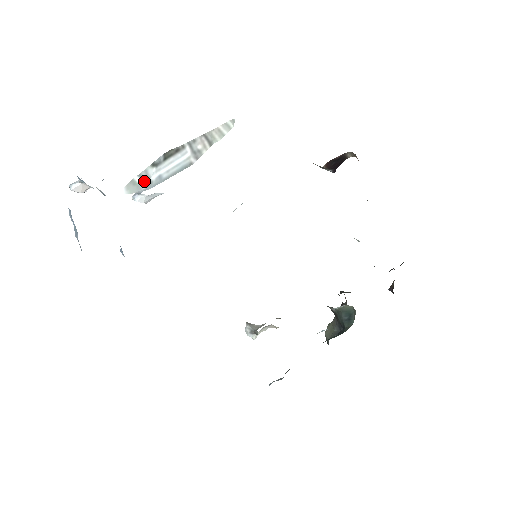
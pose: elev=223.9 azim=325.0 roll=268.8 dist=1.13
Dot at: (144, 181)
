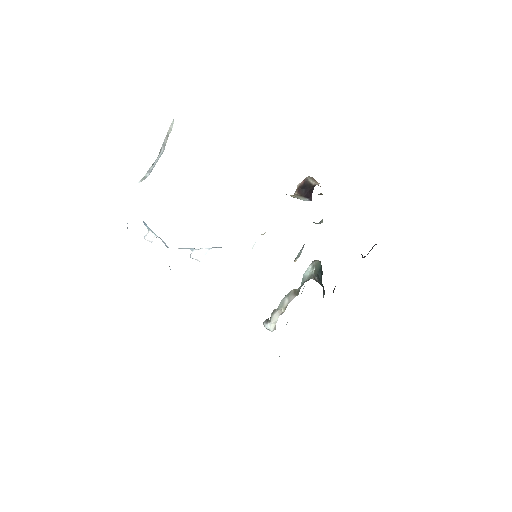
Dot at: (148, 174)
